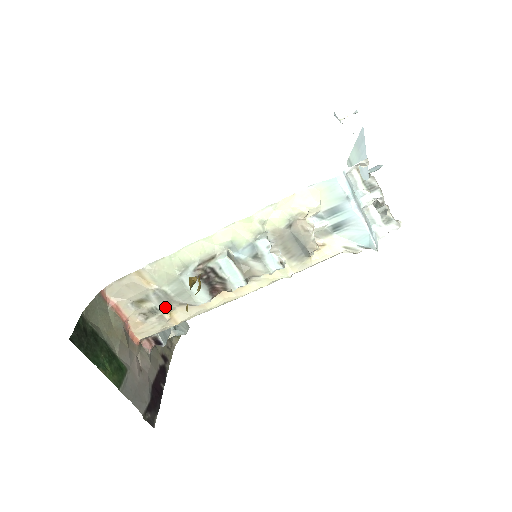
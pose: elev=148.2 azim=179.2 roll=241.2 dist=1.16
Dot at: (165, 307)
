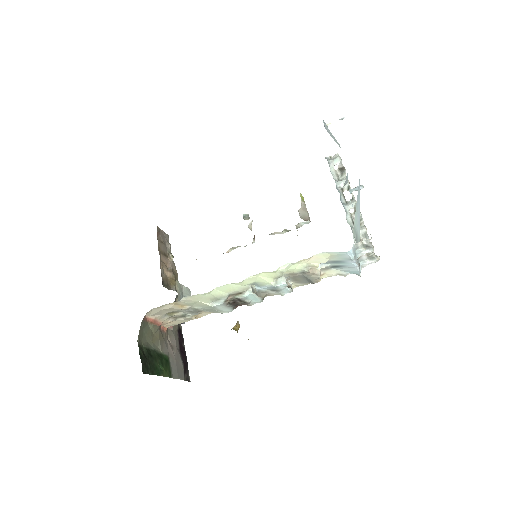
Dot at: (193, 314)
